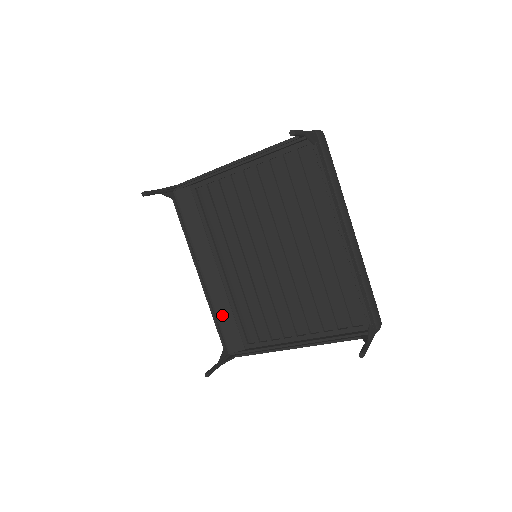
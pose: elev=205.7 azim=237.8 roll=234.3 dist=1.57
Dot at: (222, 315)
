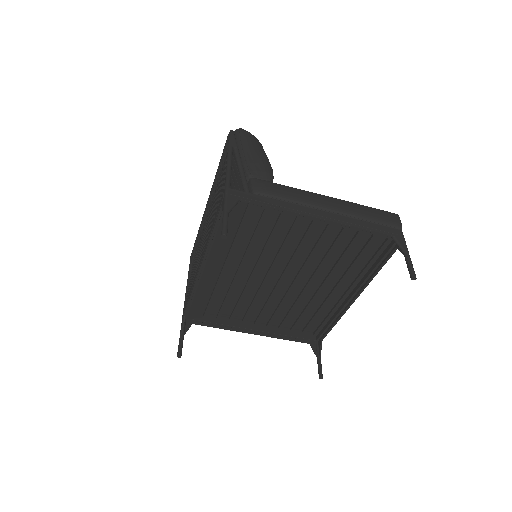
Dot at: (199, 297)
